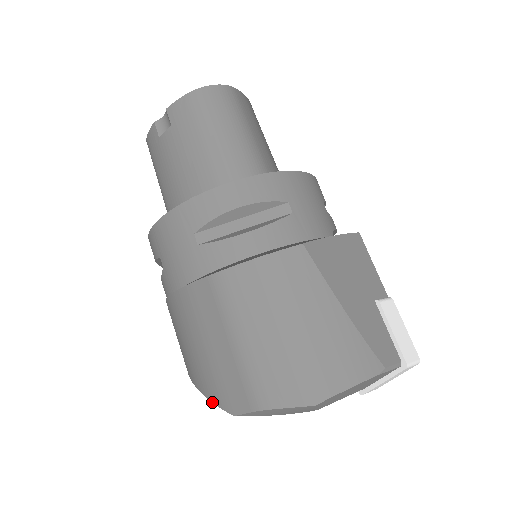
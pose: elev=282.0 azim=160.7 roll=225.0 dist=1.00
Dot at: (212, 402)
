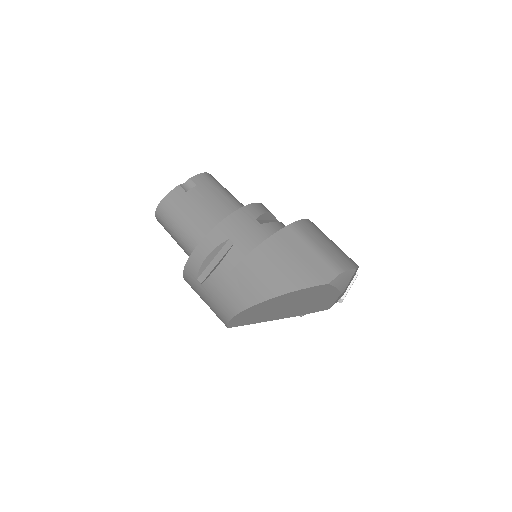
Dot at: (310, 287)
